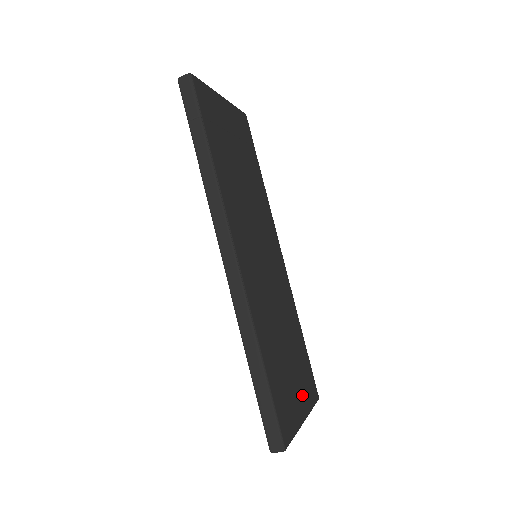
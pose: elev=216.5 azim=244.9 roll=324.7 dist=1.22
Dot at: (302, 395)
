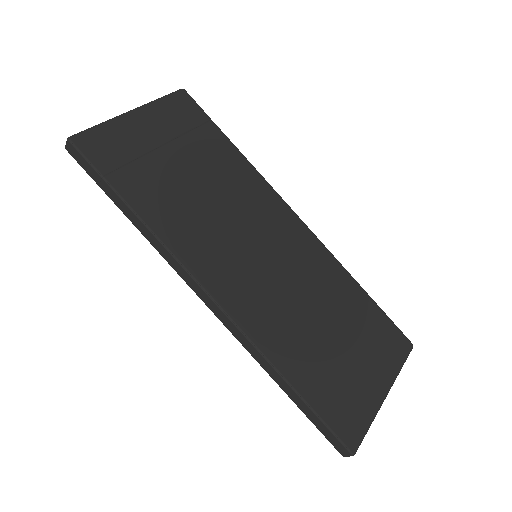
Dot at: (376, 367)
